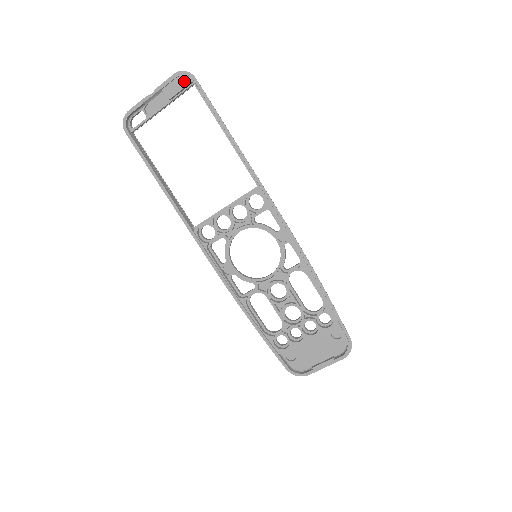
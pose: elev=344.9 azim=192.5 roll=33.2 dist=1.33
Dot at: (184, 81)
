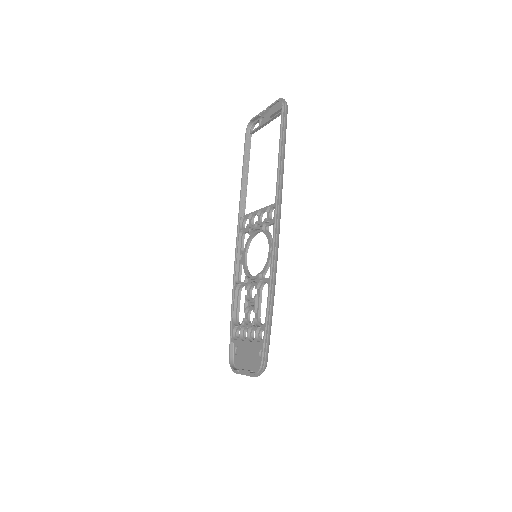
Dot at: (280, 106)
